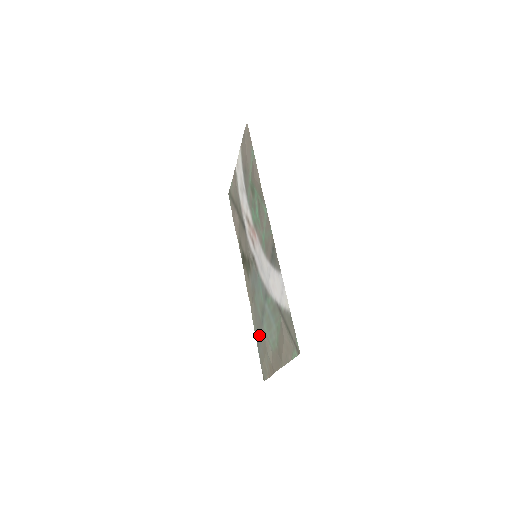
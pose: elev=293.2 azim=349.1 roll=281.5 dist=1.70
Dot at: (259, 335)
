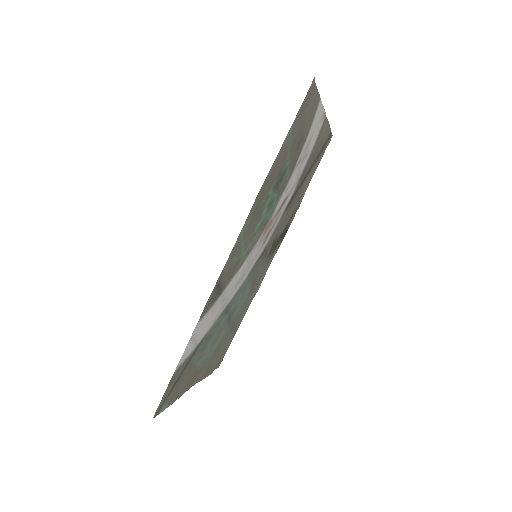
Dot at: (234, 327)
